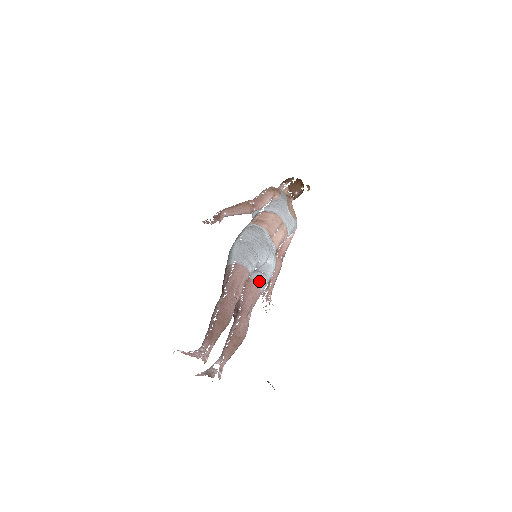
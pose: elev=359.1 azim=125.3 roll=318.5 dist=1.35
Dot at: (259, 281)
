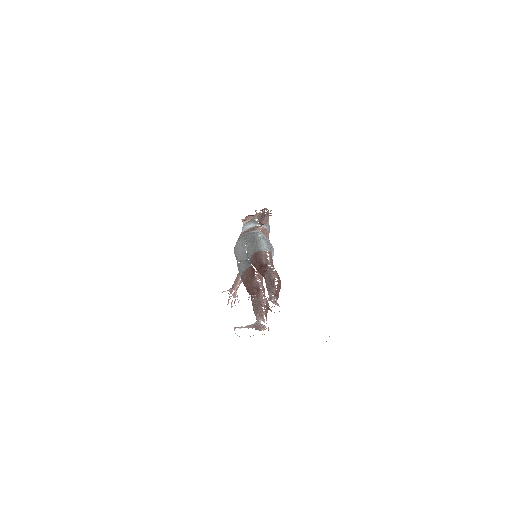
Dot at: occluded
